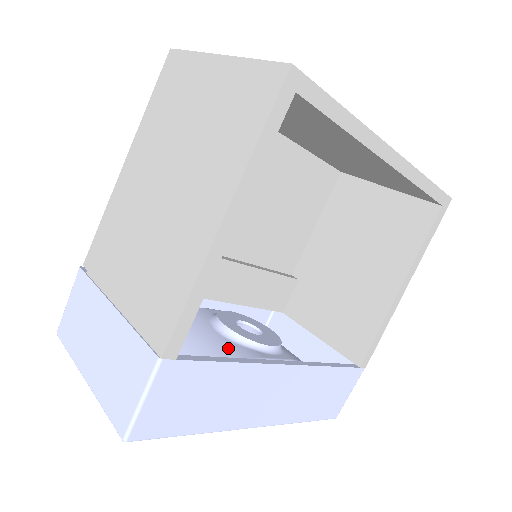
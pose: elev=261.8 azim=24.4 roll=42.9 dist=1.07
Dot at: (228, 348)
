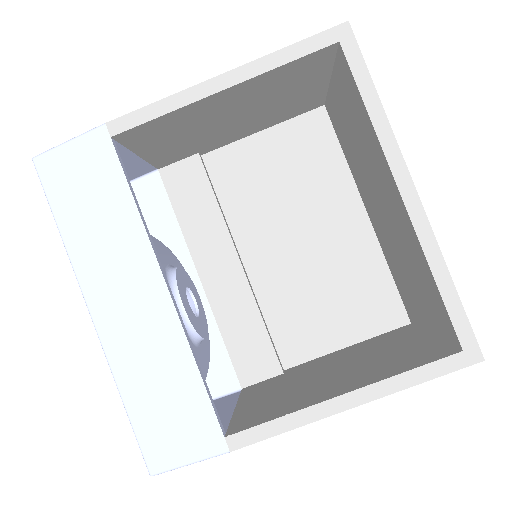
Dot at: occluded
